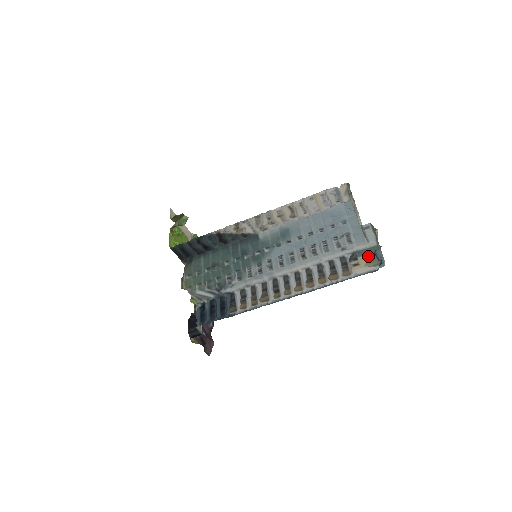
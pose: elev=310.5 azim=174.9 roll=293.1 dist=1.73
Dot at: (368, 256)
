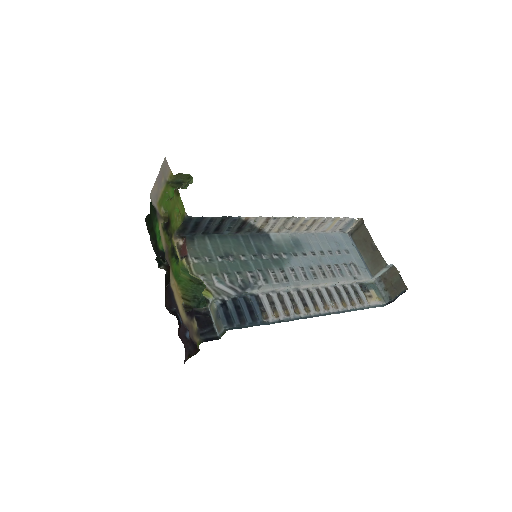
Dot at: (377, 291)
